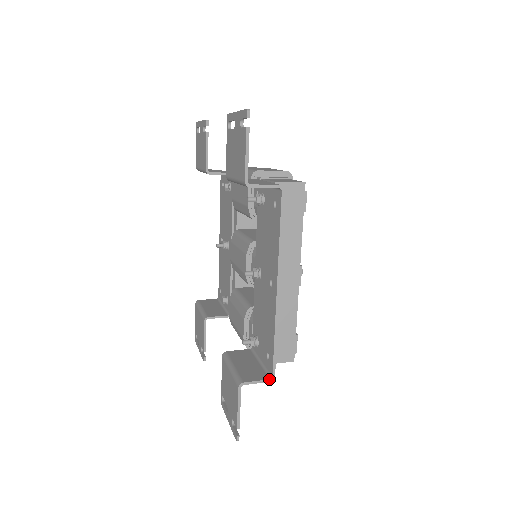
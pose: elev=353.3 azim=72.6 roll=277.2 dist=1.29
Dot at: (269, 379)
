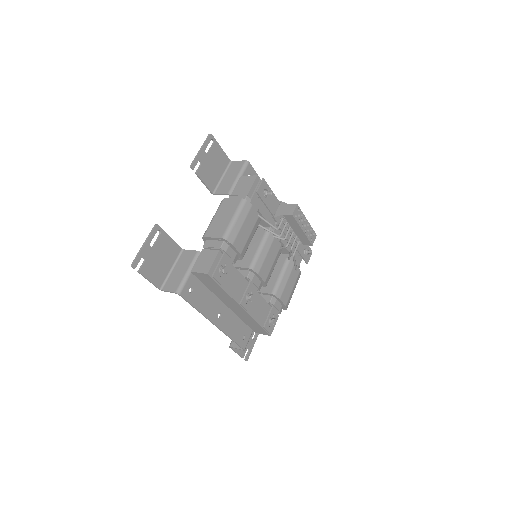
Dot at: occluded
